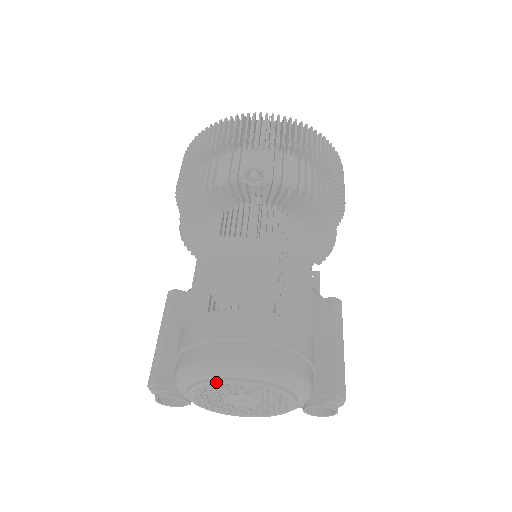
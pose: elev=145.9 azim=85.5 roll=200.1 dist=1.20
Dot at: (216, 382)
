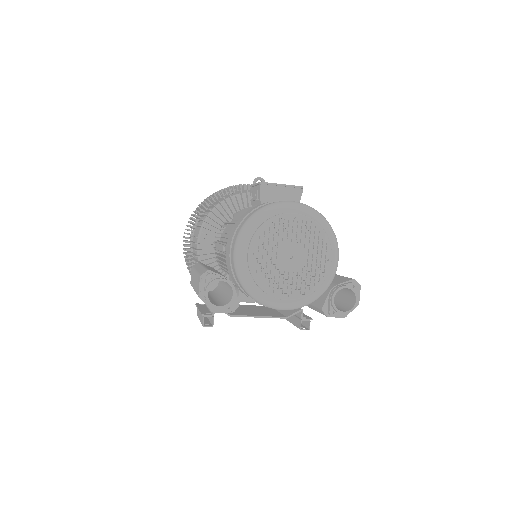
Dot at: (278, 215)
